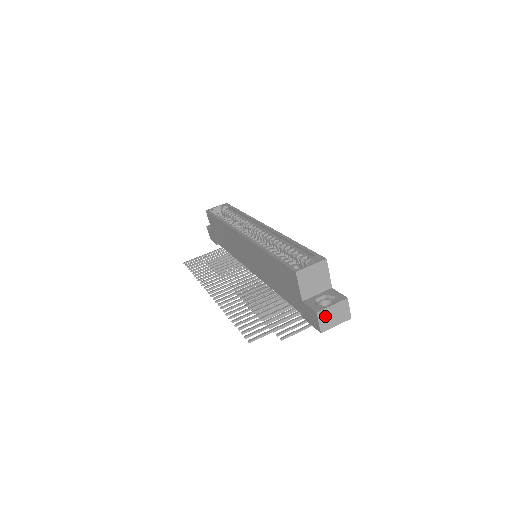
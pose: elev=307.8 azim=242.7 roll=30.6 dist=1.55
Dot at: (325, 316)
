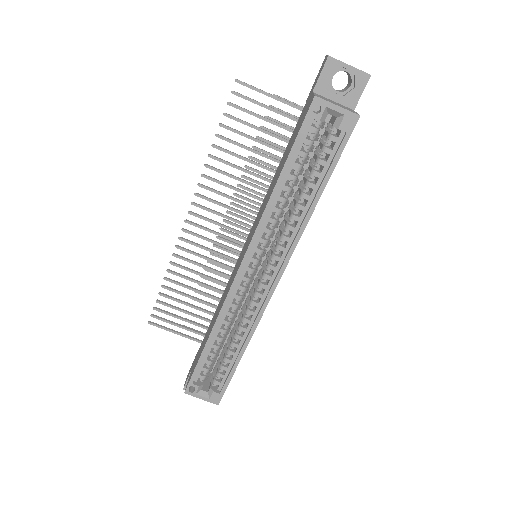
Dot at: occluded
